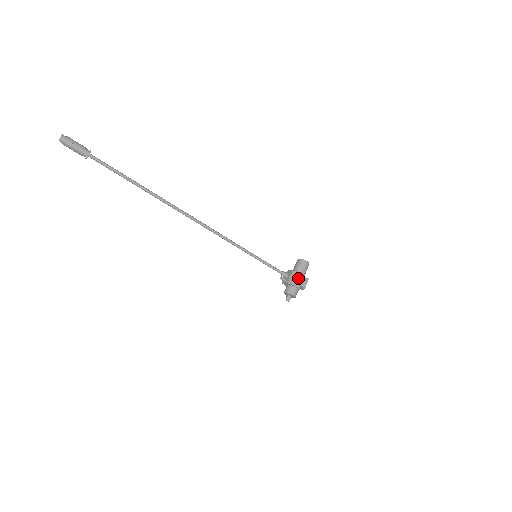
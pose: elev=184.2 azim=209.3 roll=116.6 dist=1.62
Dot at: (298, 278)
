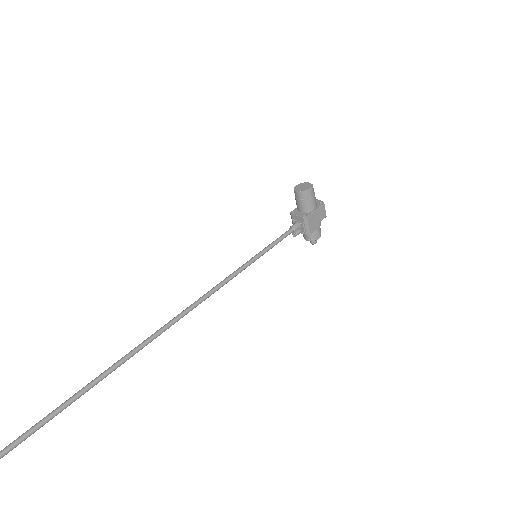
Dot at: (314, 219)
